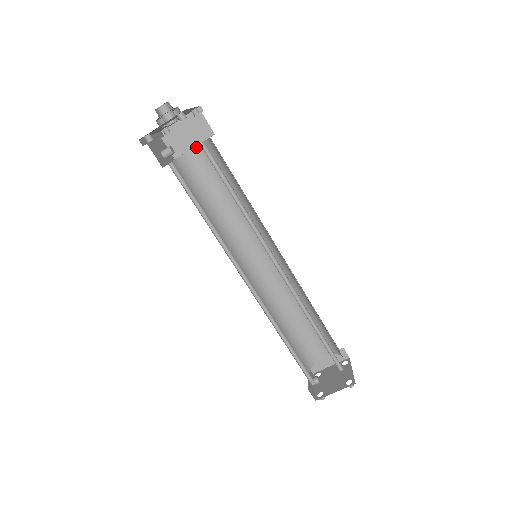
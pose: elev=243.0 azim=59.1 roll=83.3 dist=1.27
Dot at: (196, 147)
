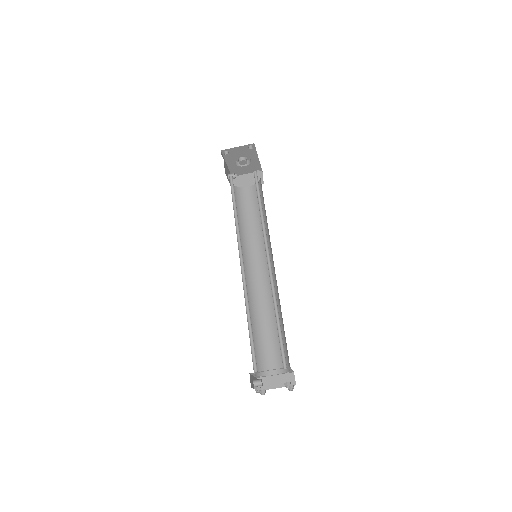
Dot at: (249, 187)
